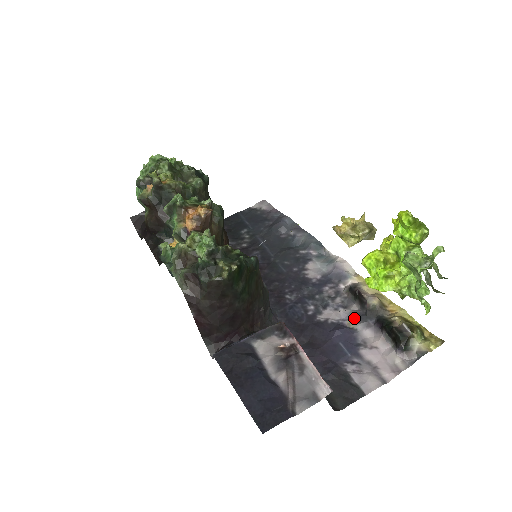
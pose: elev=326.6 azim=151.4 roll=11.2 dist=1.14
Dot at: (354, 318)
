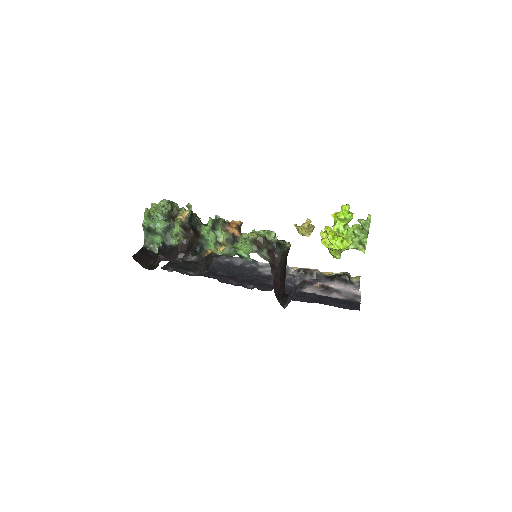
Dot at: occluded
